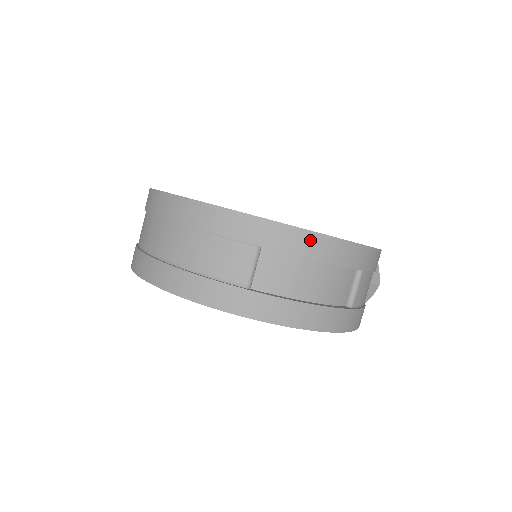
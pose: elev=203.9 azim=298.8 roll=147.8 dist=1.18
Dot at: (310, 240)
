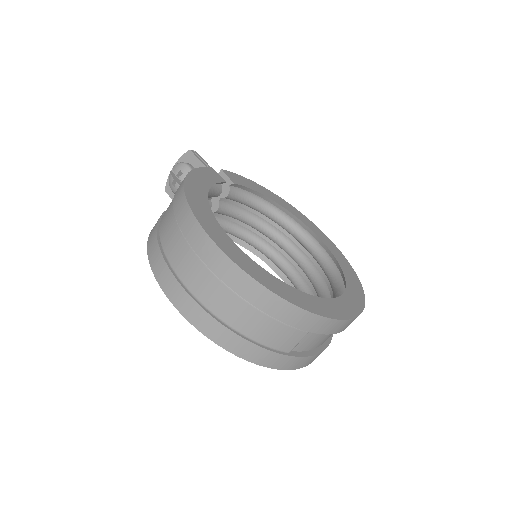
Dot at: (344, 324)
